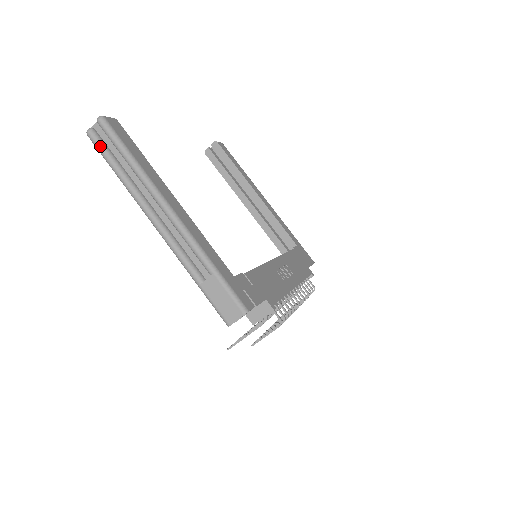
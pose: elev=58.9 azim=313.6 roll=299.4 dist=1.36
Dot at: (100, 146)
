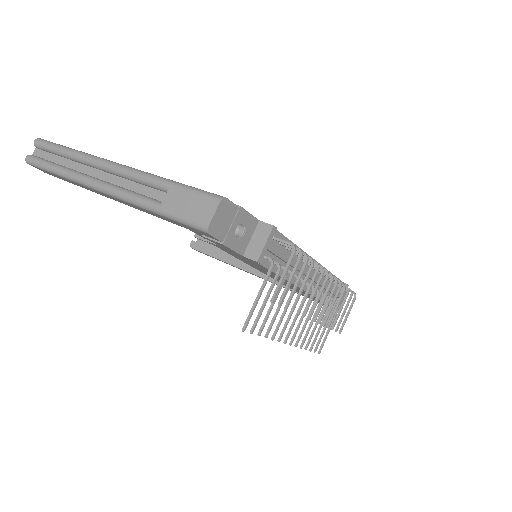
Dot at: (38, 160)
